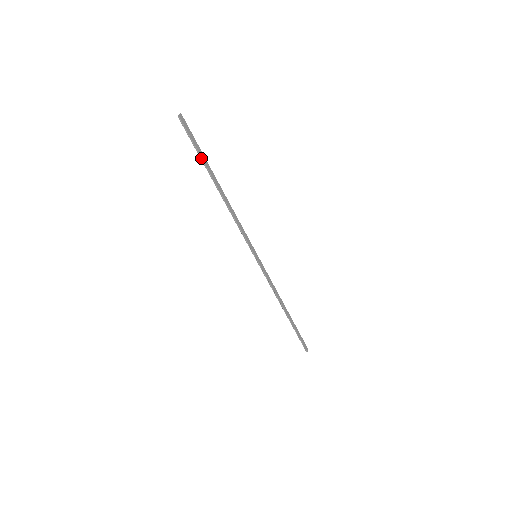
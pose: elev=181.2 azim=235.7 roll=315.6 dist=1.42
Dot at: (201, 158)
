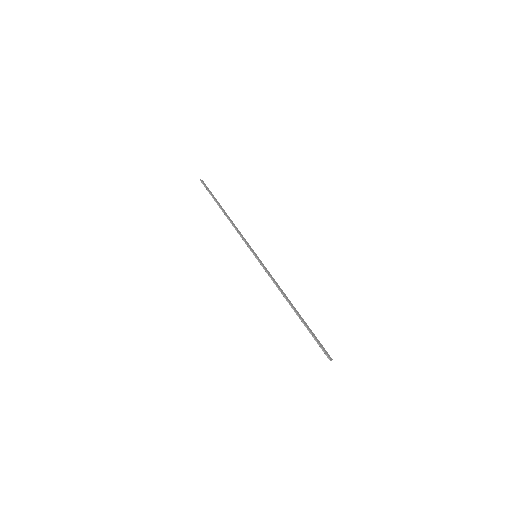
Dot at: (212, 197)
